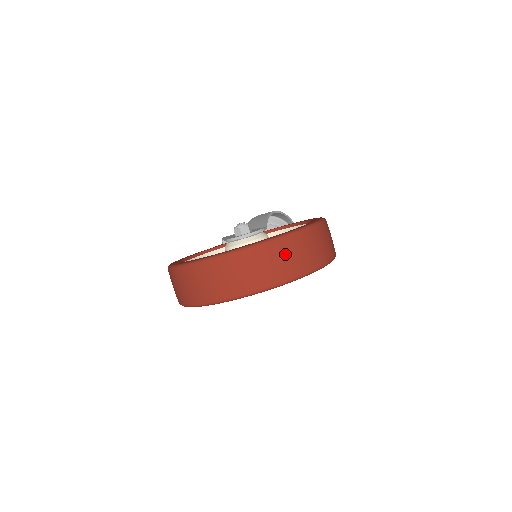
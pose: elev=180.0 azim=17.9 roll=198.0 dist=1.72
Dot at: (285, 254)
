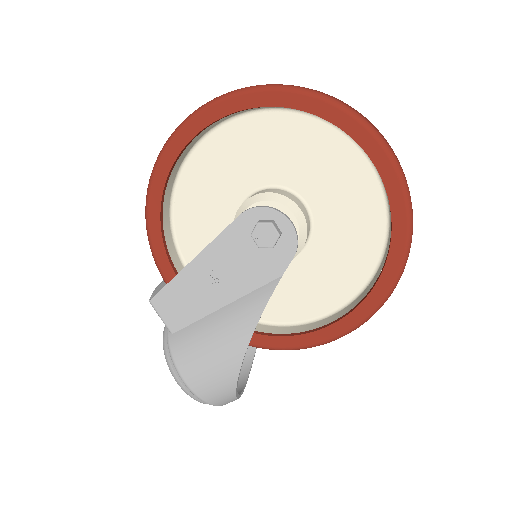
Dot at: occluded
